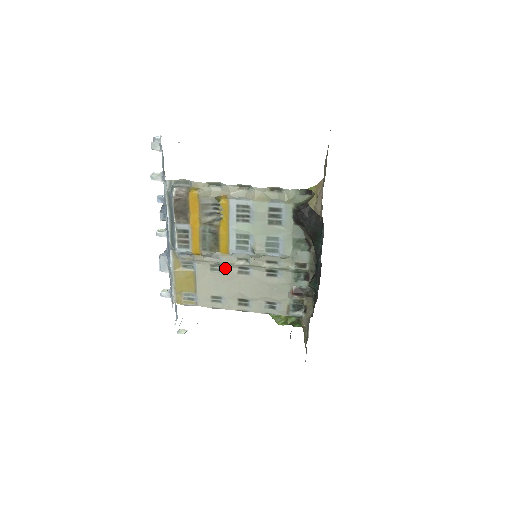
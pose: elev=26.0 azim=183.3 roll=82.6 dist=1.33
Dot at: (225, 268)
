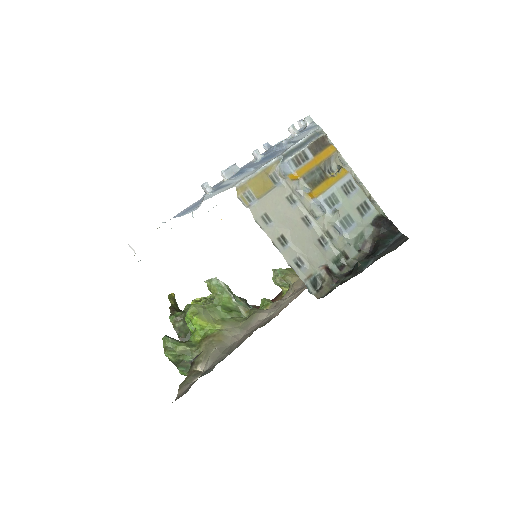
Dot at: (297, 206)
